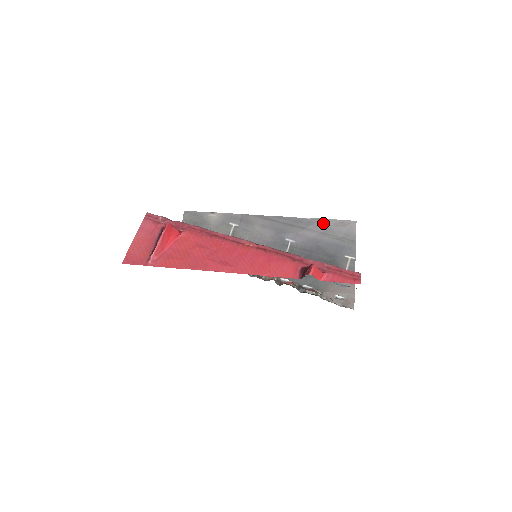
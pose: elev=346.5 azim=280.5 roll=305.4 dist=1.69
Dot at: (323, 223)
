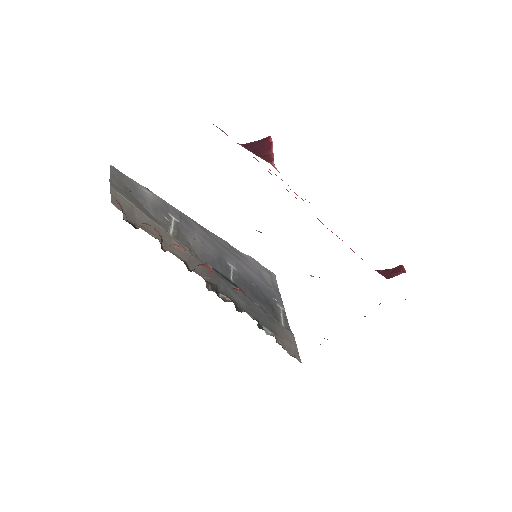
Dot at: (254, 262)
